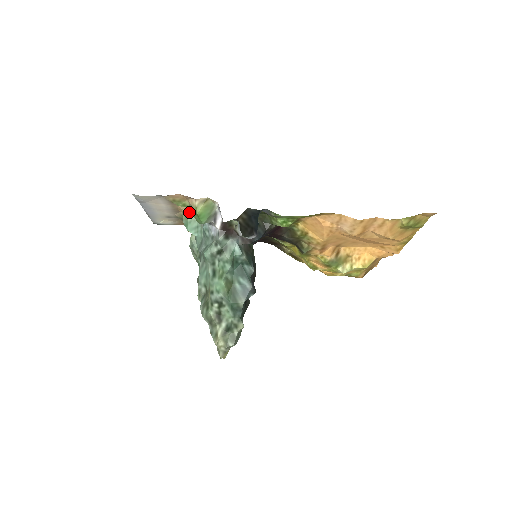
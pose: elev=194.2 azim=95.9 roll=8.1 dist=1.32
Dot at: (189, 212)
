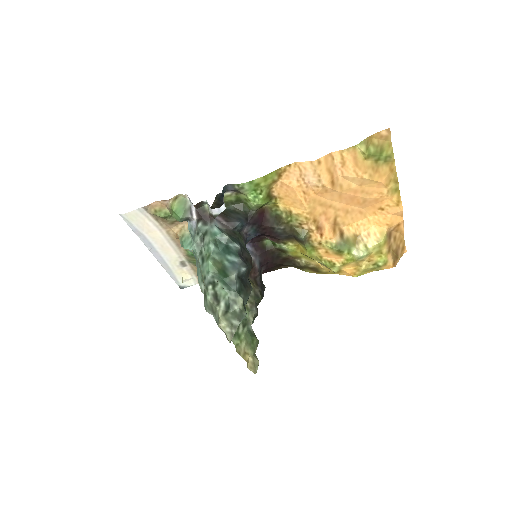
Dot at: (182, 233)
